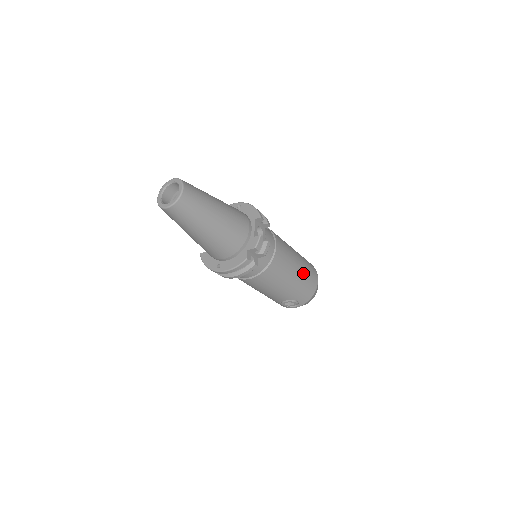
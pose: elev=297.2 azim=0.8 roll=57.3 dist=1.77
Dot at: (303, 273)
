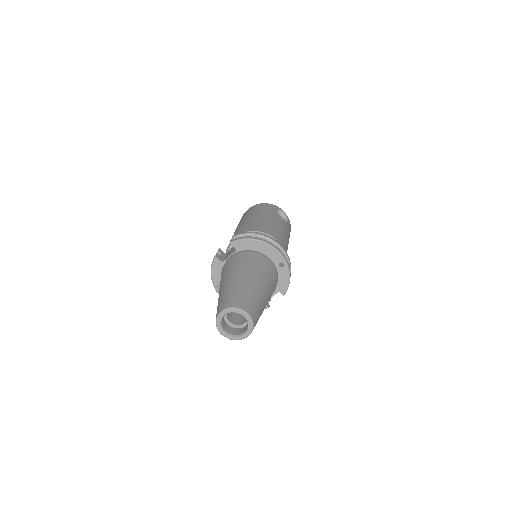
Dot at: occluded
